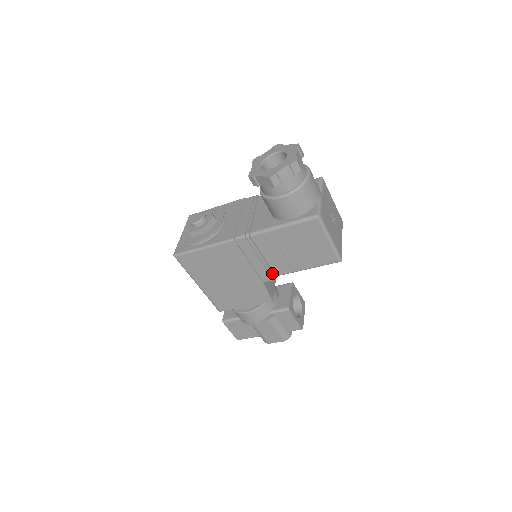
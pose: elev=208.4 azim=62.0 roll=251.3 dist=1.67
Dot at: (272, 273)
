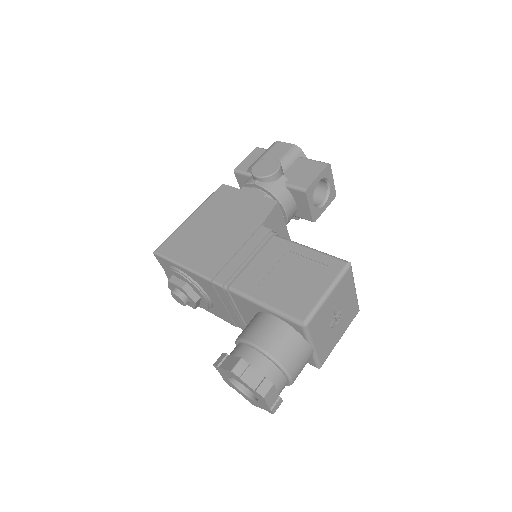
Dot at: occluded
